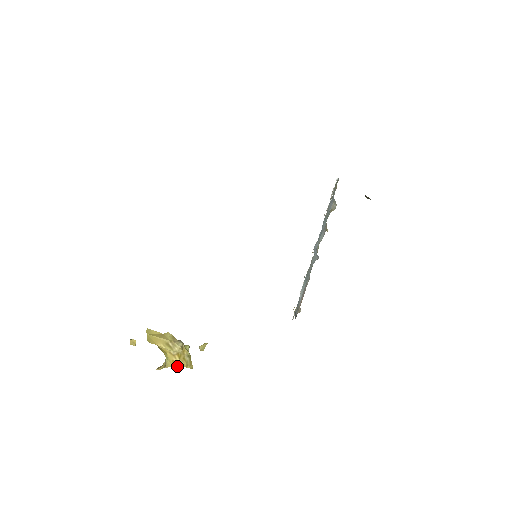
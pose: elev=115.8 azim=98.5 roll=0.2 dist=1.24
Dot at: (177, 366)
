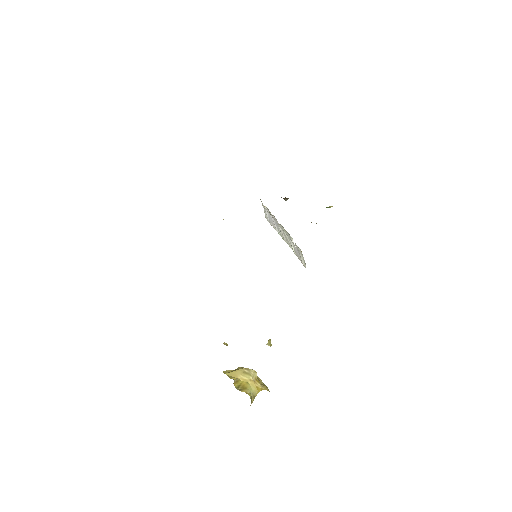
Dot at: occluded
